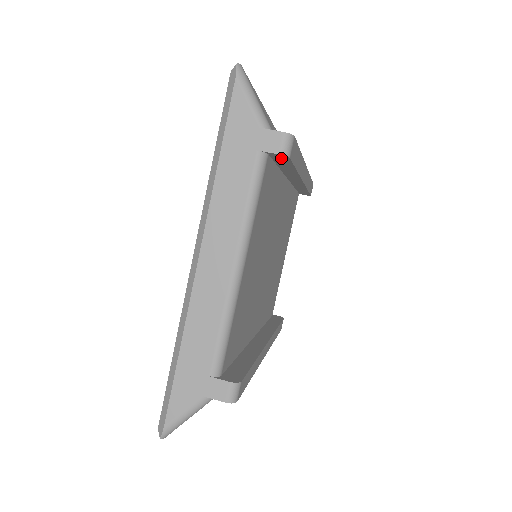
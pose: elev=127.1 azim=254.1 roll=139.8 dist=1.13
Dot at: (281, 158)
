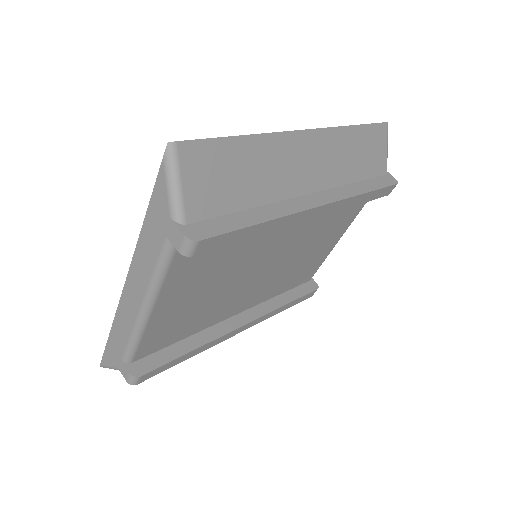
Dot at: occluded
